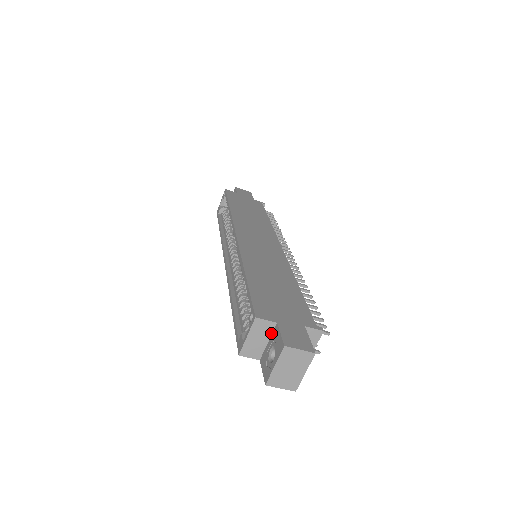
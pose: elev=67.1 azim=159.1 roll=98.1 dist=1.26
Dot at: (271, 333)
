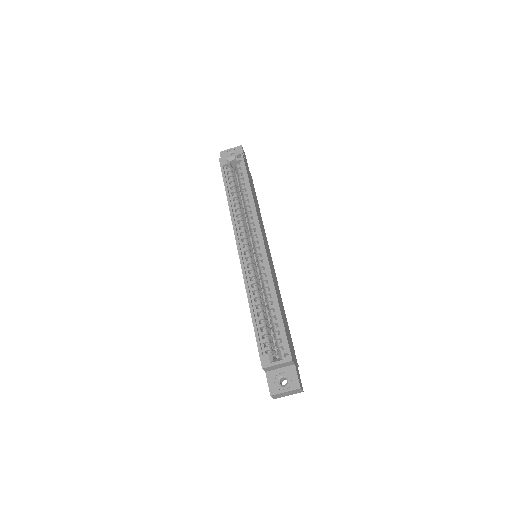
Dot at: (286, 366)
